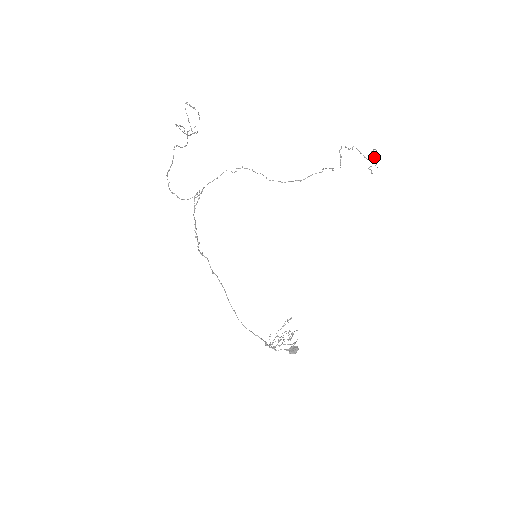
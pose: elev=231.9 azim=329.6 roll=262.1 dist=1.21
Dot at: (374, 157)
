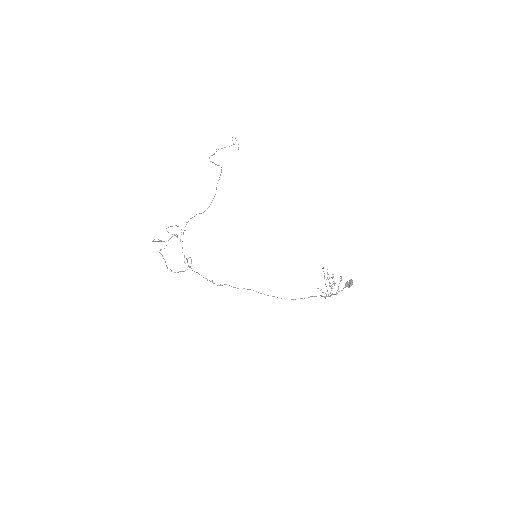
Dot at: occluded
